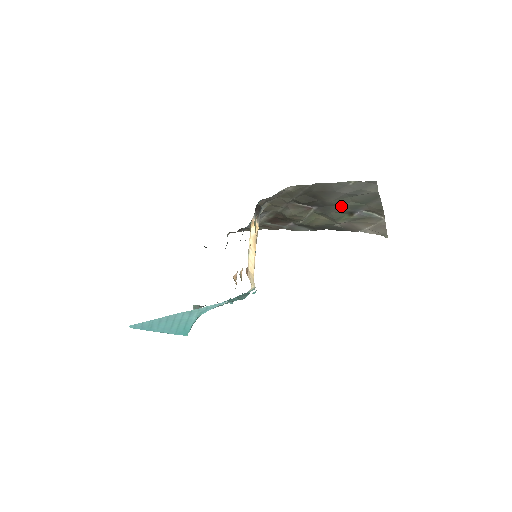
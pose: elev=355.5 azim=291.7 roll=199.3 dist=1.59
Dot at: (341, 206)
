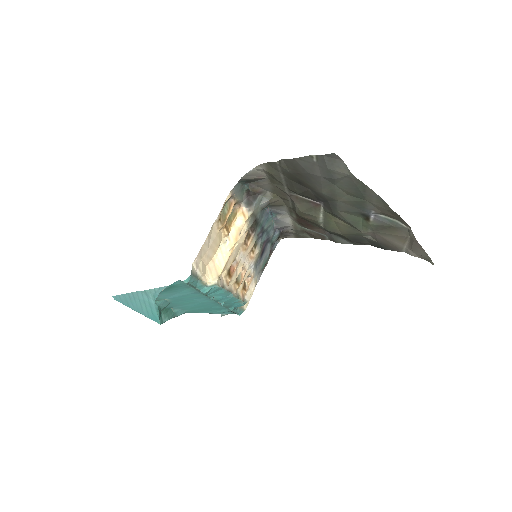
Dot at: (342, 202)
